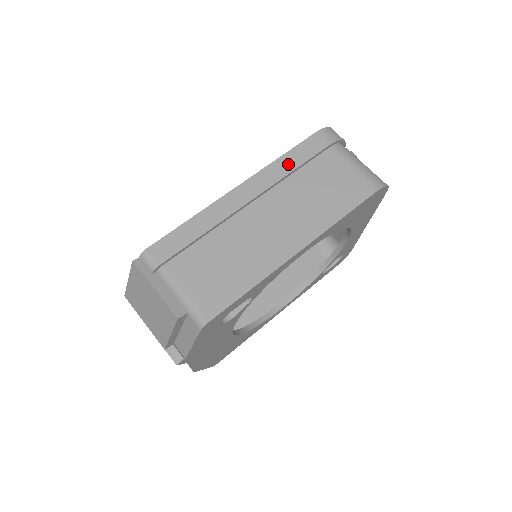
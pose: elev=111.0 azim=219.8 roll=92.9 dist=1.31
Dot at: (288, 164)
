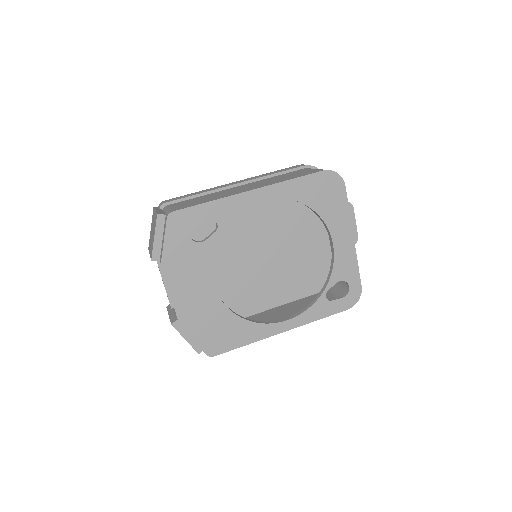
Dot at: (271, 173)
